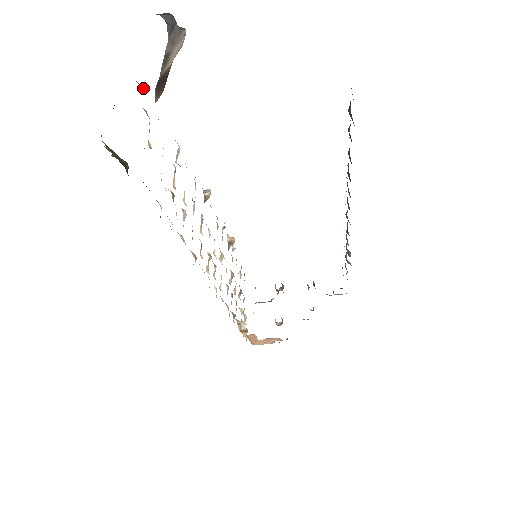
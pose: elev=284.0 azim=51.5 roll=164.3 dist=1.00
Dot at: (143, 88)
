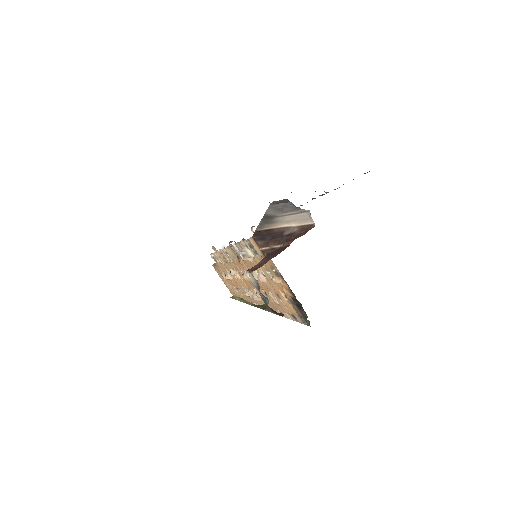
Dot at: occluded
